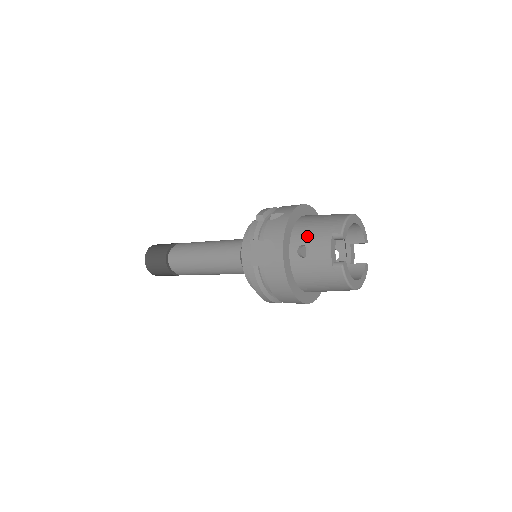
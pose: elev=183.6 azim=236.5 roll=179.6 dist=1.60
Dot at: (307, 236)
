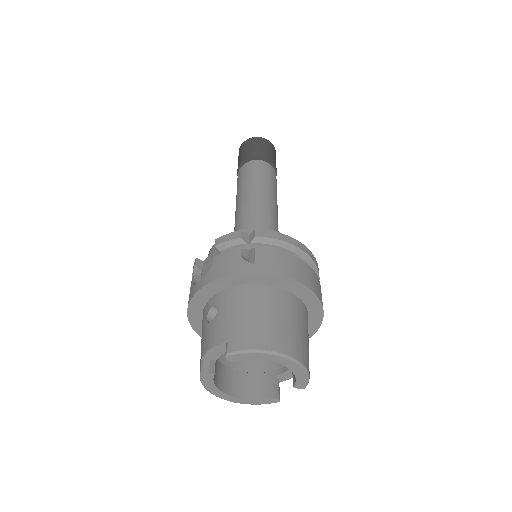
Dot at: (226, 309)
